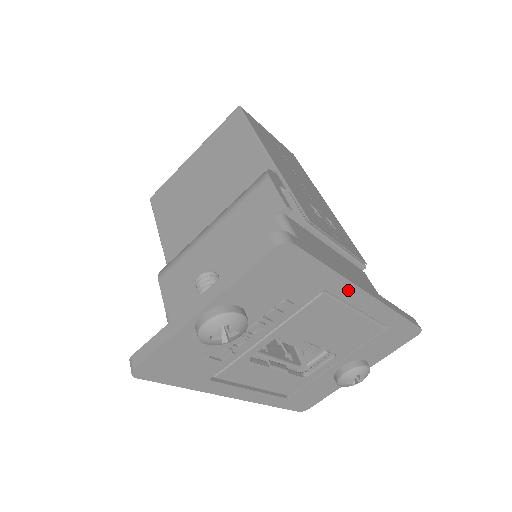
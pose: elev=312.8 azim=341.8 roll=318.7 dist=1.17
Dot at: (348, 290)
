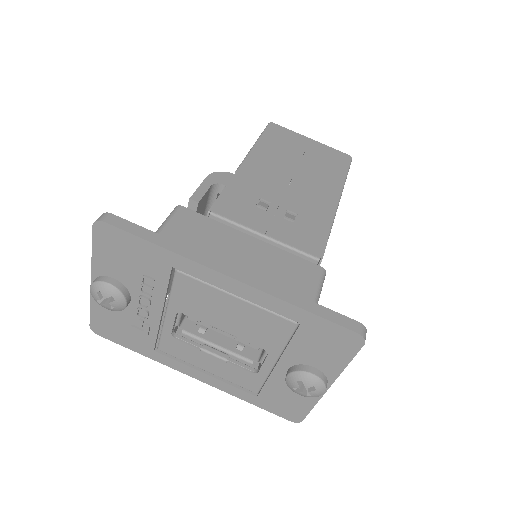
Dot at: (197, 269)
